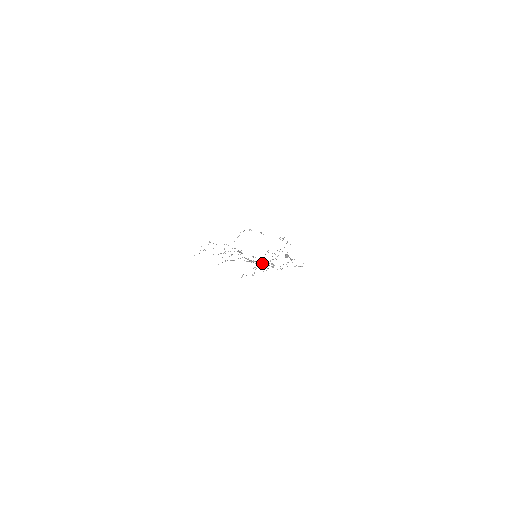
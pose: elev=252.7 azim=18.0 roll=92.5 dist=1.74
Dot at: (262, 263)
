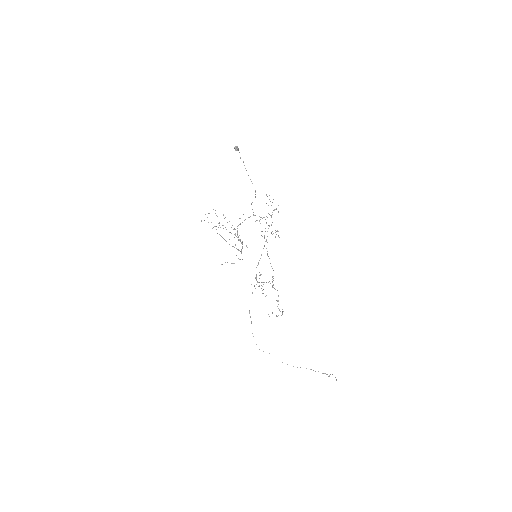
Dot at: occluded
